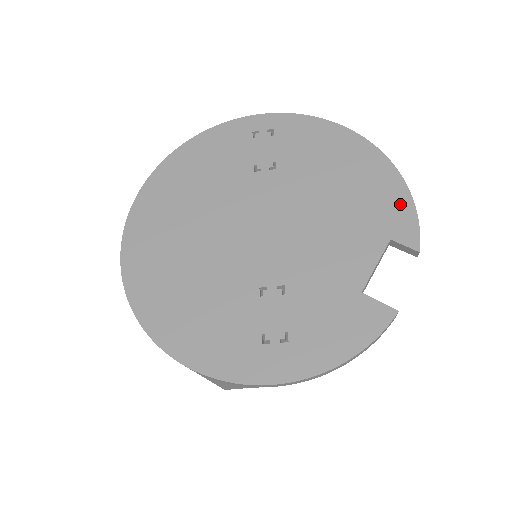
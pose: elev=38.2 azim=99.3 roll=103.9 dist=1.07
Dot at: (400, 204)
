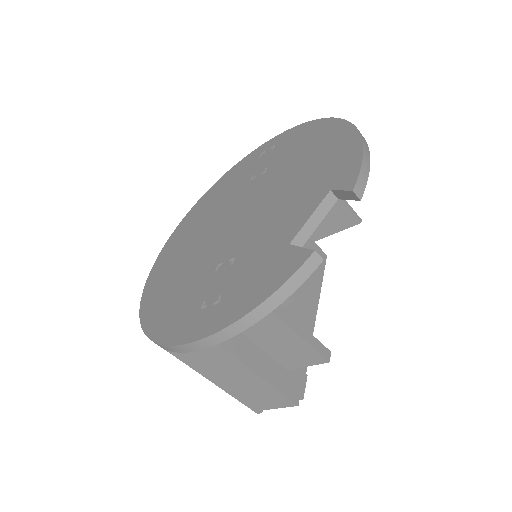
Dot at: (350, 157)
